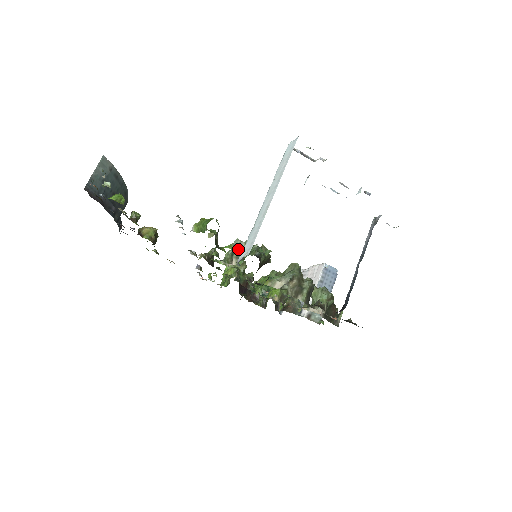
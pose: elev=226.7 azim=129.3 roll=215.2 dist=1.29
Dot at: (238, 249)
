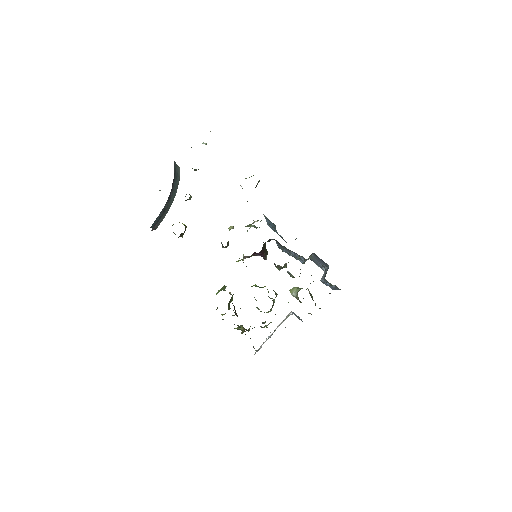
Dot at: occluded
